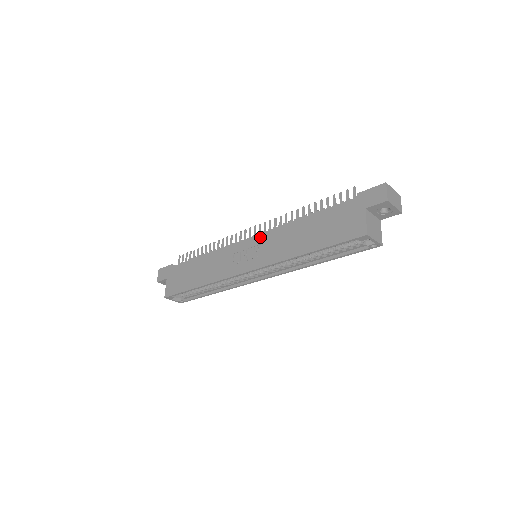
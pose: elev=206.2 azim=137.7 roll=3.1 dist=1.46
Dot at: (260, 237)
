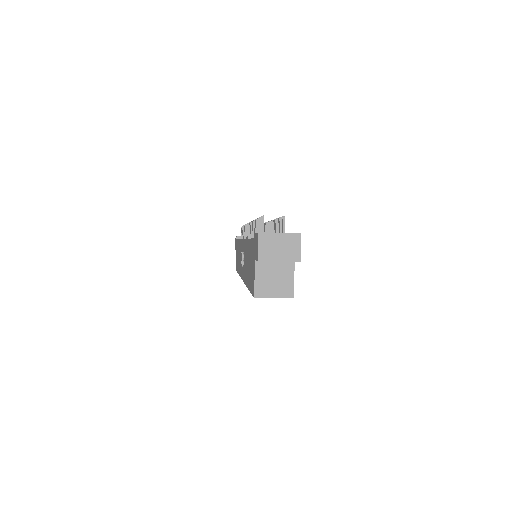
Dot at: (243, 244)
